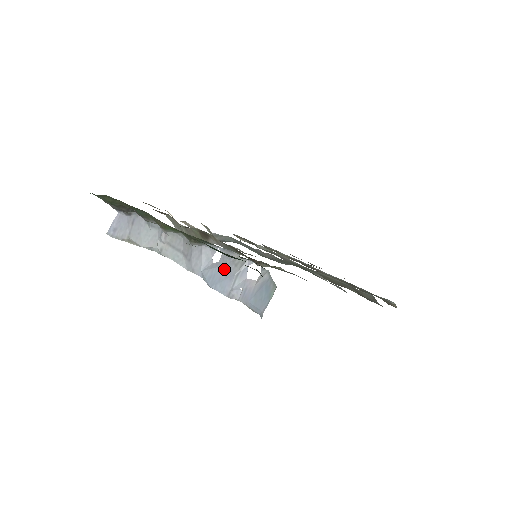
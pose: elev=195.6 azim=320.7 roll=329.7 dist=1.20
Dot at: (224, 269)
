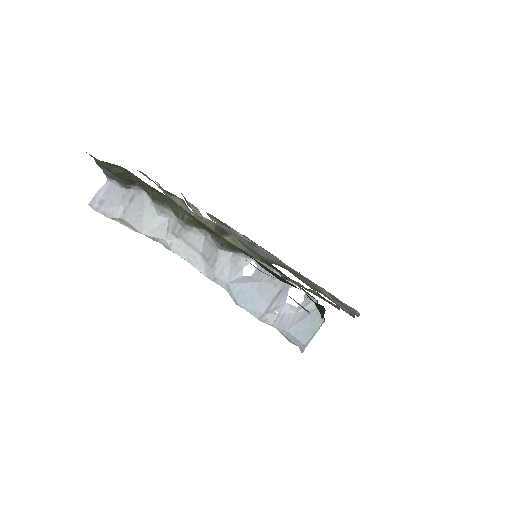
Dot at: (259, 287)
